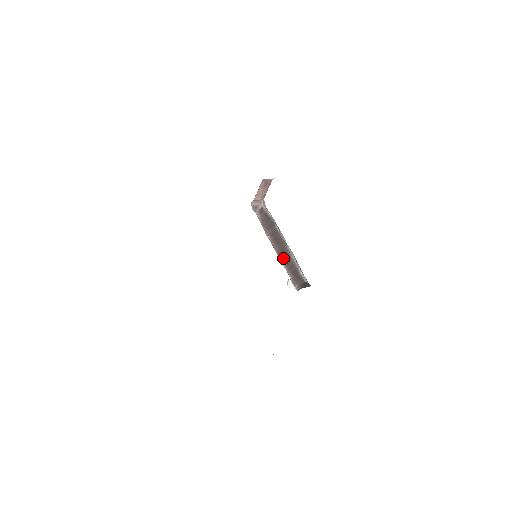
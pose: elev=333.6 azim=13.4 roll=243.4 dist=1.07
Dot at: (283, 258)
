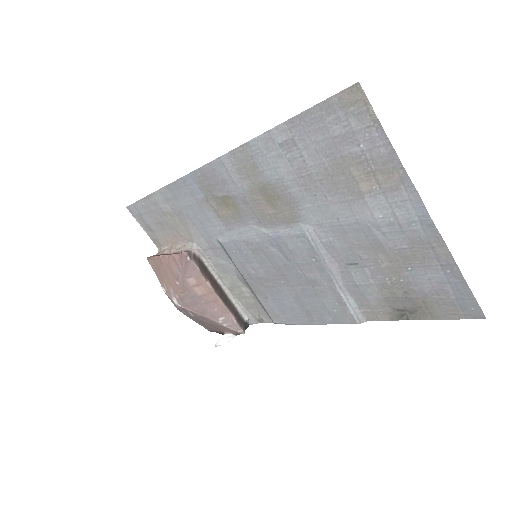
Dot at: (224, 301)
